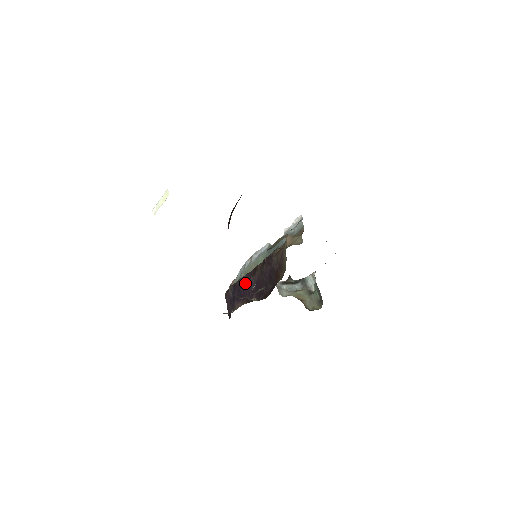
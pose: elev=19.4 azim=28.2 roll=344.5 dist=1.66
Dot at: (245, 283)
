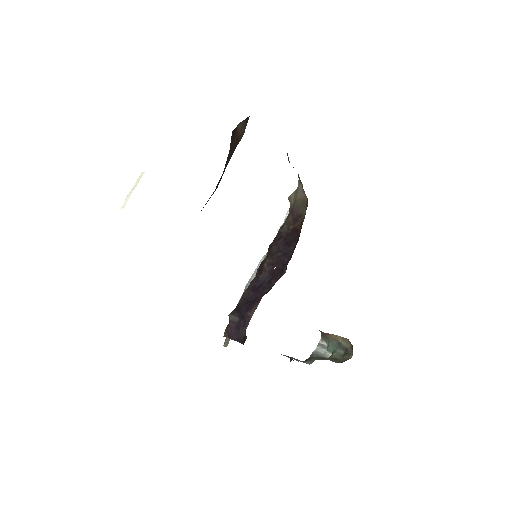
Dot at: (252, 288)
